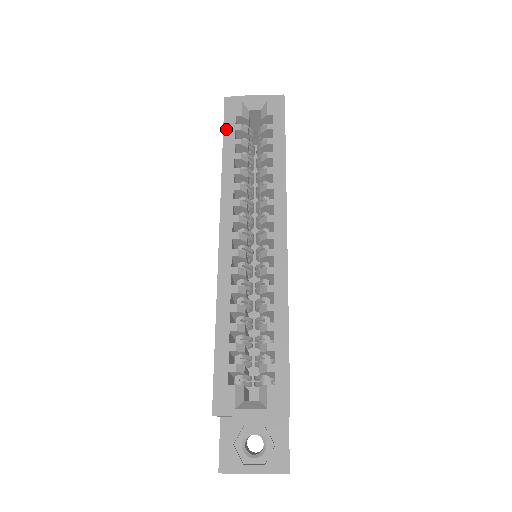
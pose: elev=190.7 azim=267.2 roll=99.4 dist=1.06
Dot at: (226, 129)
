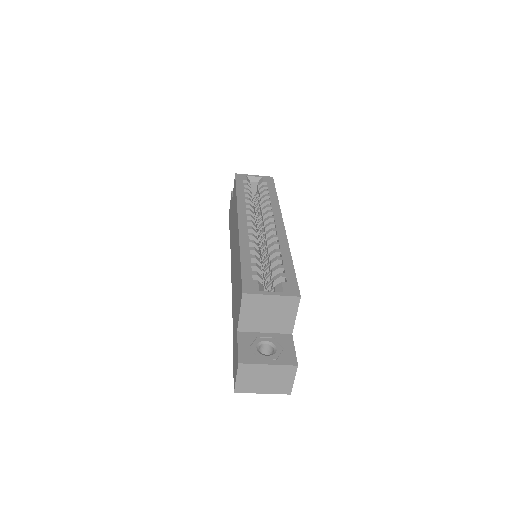
Dot at: (238, 184)
